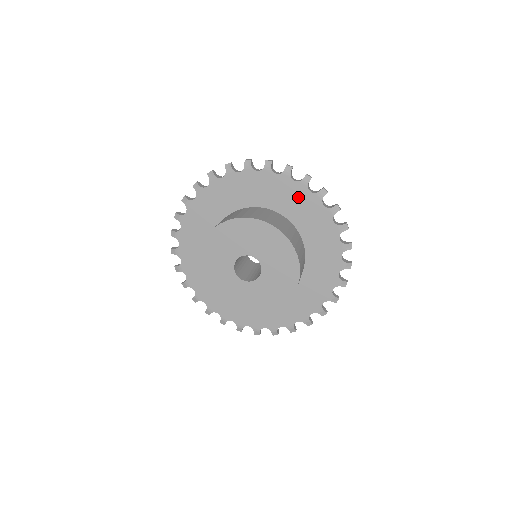
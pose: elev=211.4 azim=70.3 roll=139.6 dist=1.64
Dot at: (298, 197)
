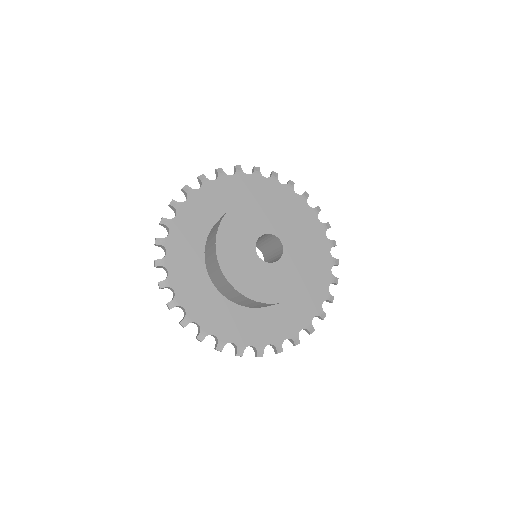
Dot at: occluded
